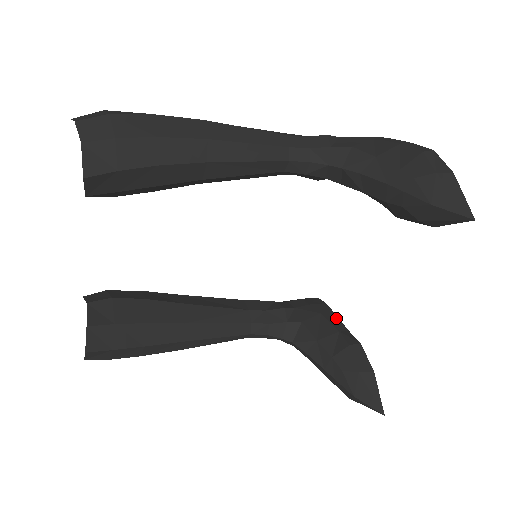
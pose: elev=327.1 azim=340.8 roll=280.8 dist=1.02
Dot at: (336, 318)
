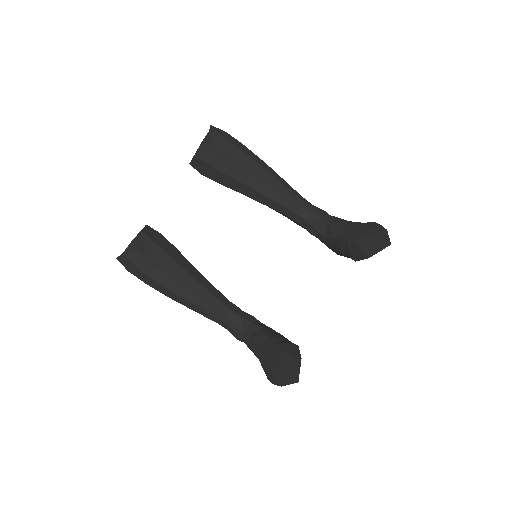
Dot at: (286, 338)
